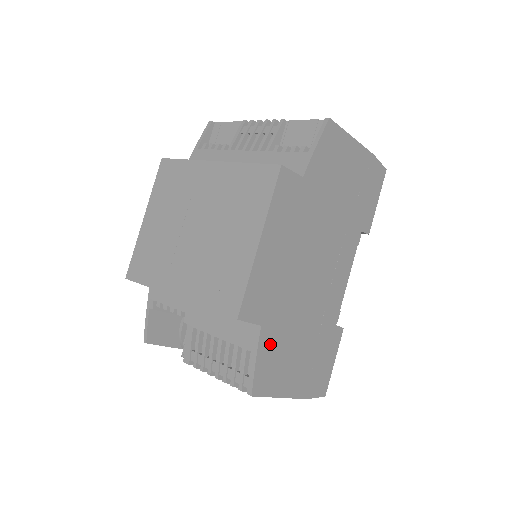
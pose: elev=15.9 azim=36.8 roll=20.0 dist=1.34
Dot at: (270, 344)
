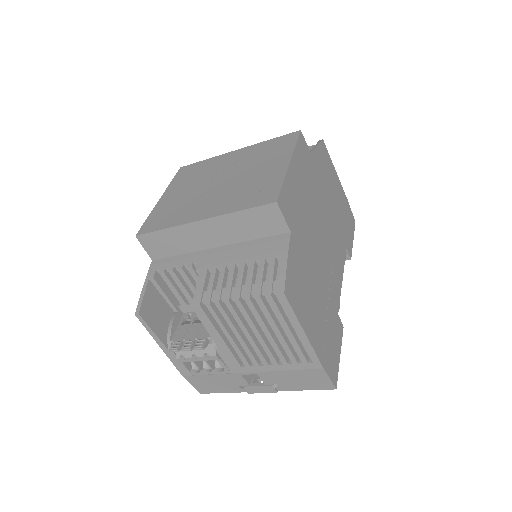
Dot at: (296, 260)
